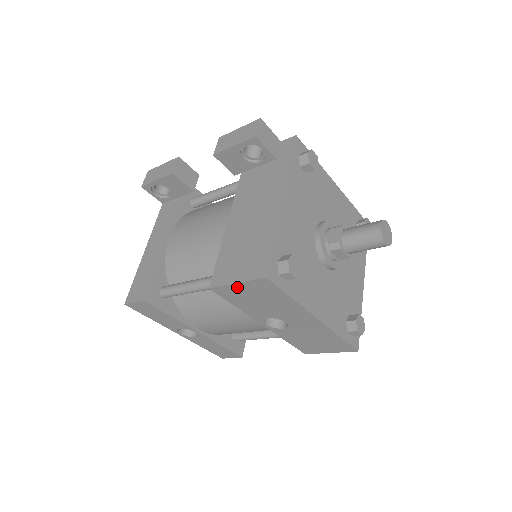
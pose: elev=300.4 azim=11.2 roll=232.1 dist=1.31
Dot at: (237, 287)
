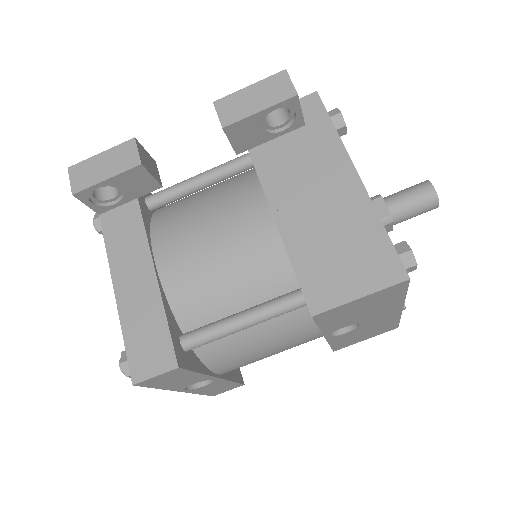
Dot at: (354, 303)
